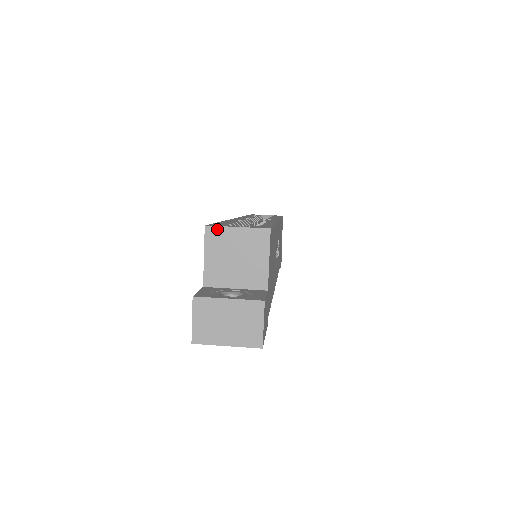
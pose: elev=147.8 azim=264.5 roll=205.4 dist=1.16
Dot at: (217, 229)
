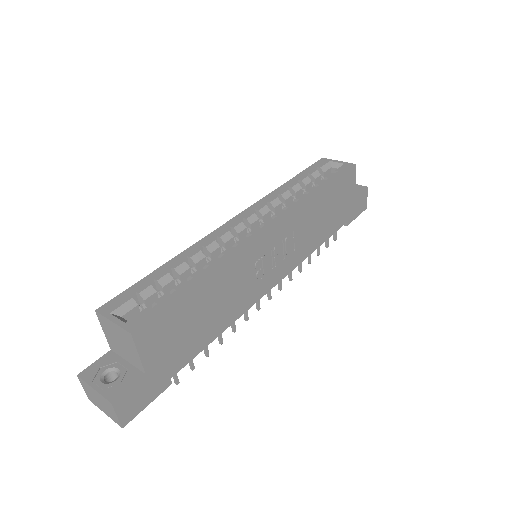
Dot at: (102, 317)
